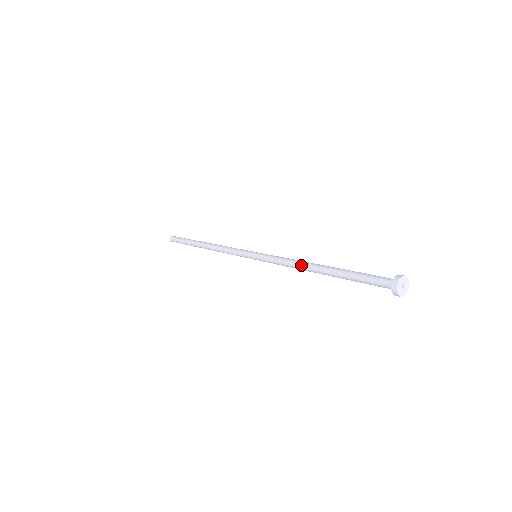
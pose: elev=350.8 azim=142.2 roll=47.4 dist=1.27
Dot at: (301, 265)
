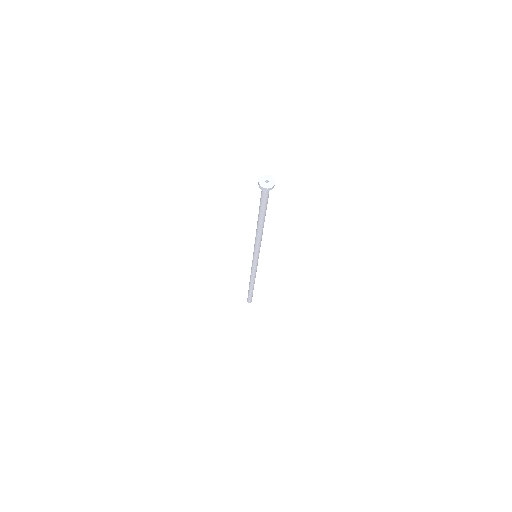
Dot at: occluded
